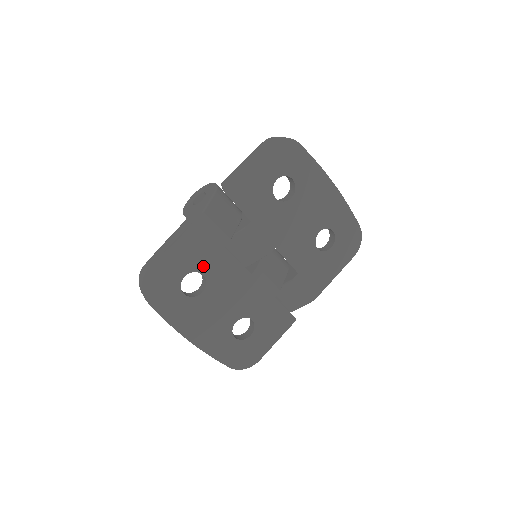
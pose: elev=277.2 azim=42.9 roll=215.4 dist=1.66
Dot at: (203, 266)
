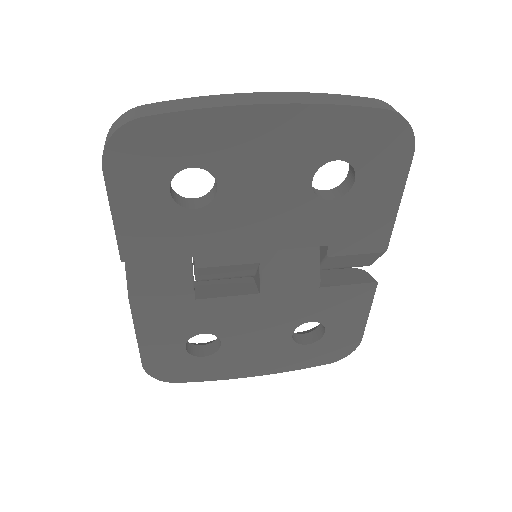
Dot at: (193, 328)
